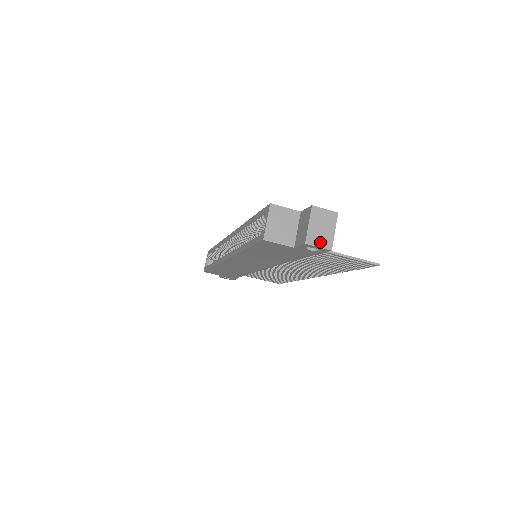
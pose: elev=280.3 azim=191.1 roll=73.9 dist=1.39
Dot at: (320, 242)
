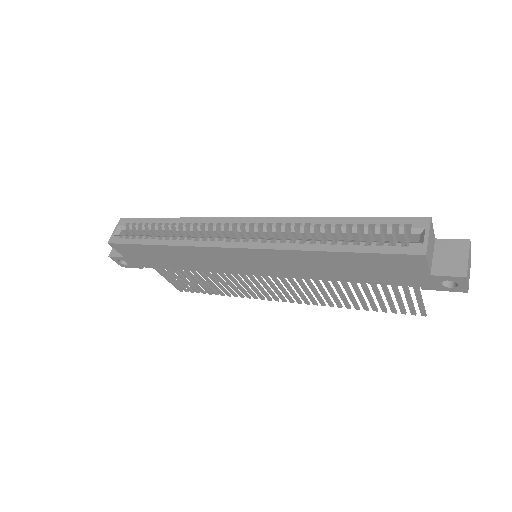
Dot at: (468, 280)
